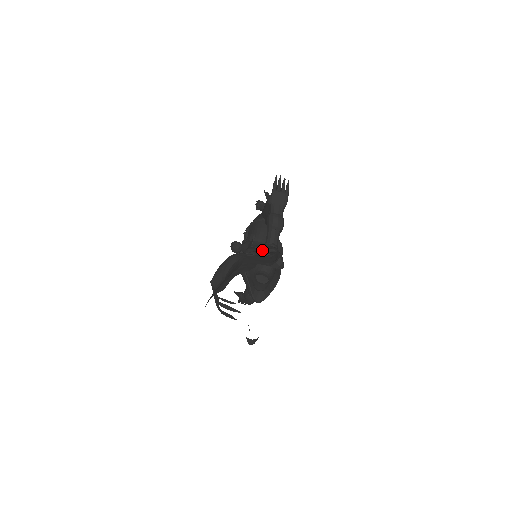
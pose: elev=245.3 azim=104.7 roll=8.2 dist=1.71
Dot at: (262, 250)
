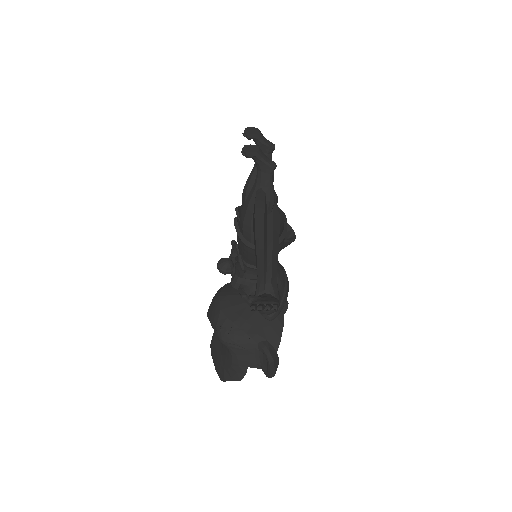
Dot at: occluded
